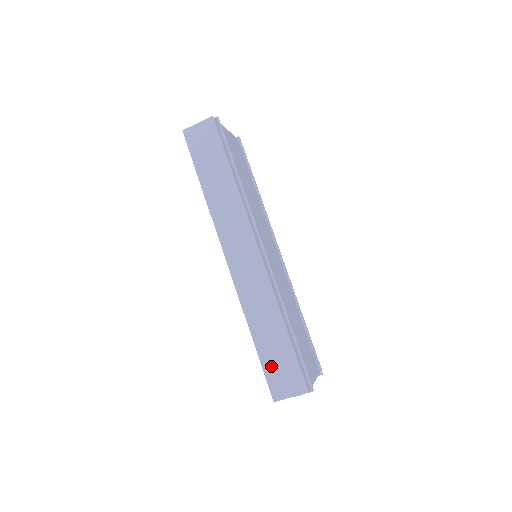
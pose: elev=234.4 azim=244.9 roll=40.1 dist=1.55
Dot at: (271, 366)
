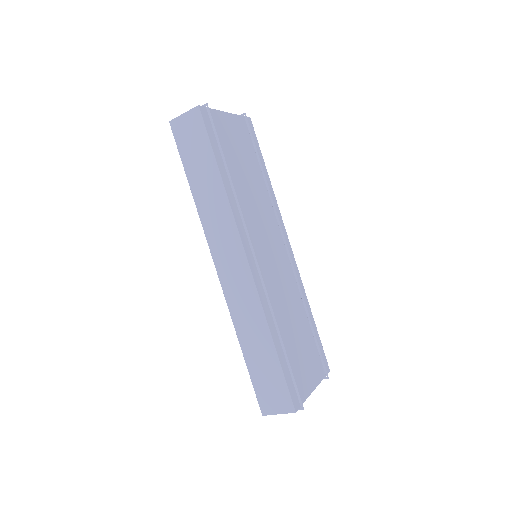
Dot at: (260, 381)
